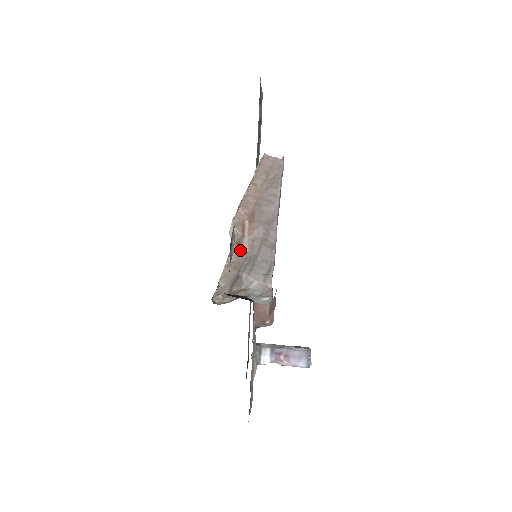
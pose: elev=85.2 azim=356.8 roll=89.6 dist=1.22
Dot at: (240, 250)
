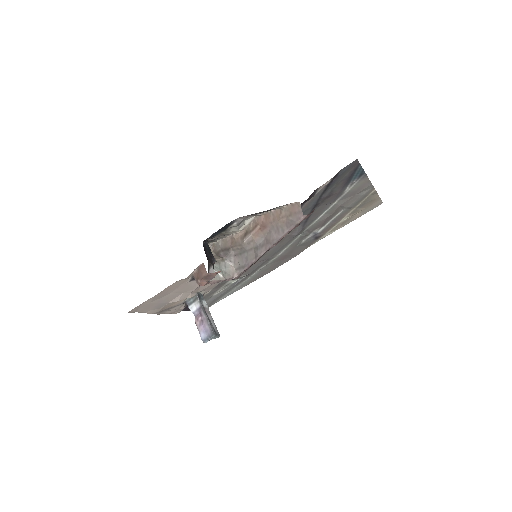
Dot at: (243, 237)
